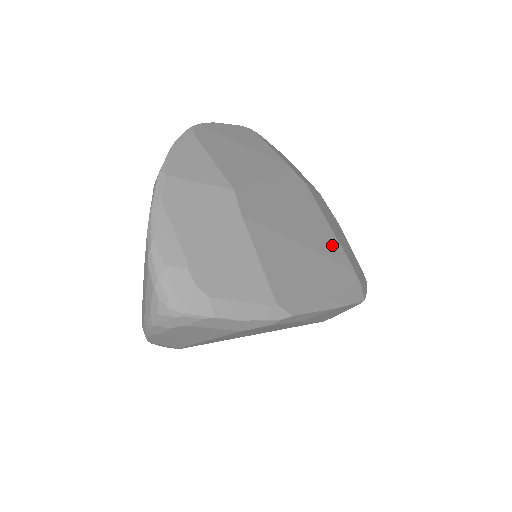
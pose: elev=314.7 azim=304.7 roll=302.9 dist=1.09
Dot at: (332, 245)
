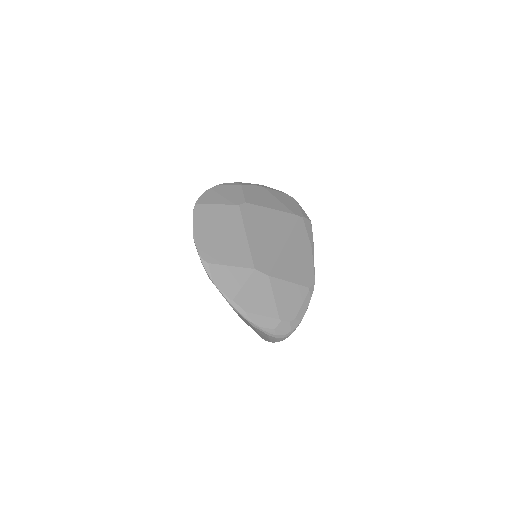
Dot at: (285, 220)
